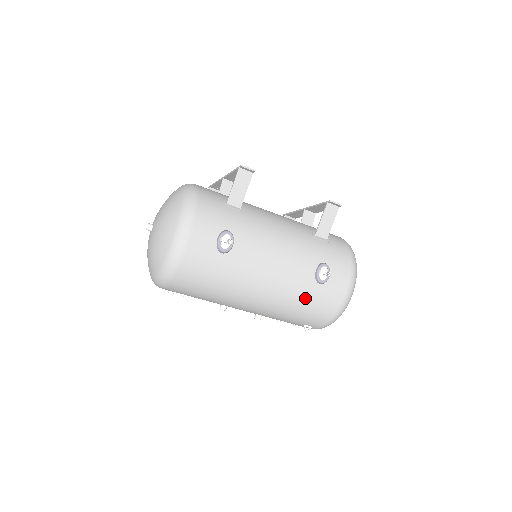
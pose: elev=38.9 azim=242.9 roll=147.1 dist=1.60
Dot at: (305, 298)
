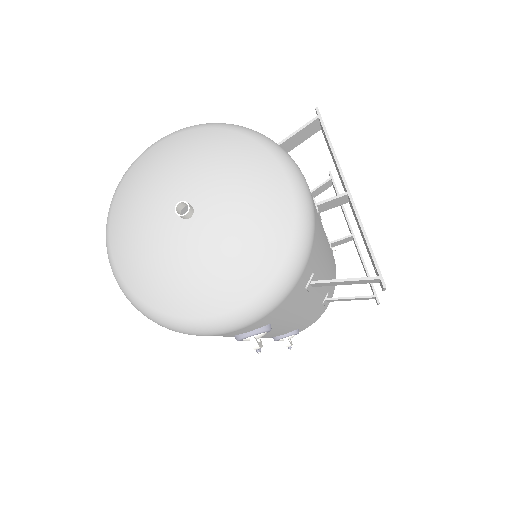
Dot at: occluded
